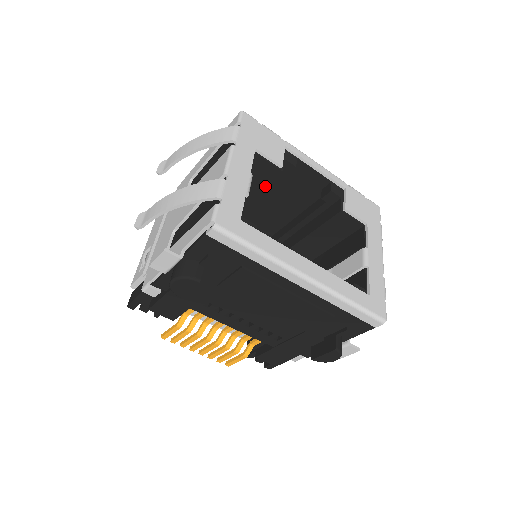
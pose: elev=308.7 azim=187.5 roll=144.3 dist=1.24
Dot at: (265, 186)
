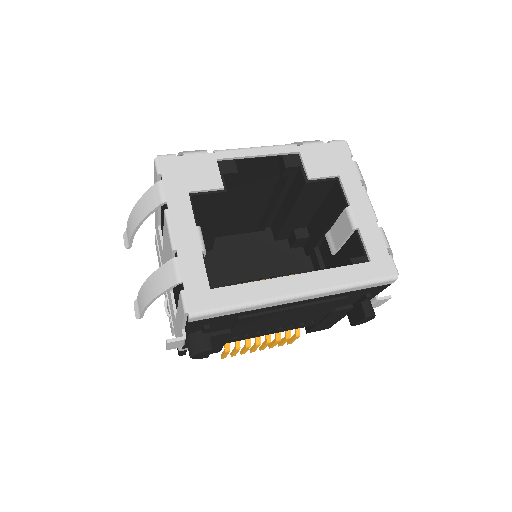
Dot at: (222, 207)
